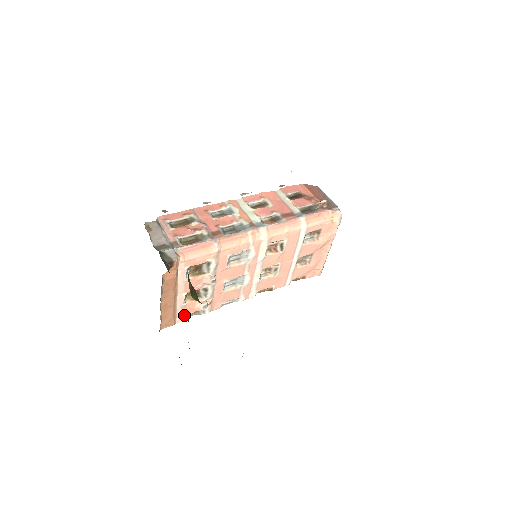
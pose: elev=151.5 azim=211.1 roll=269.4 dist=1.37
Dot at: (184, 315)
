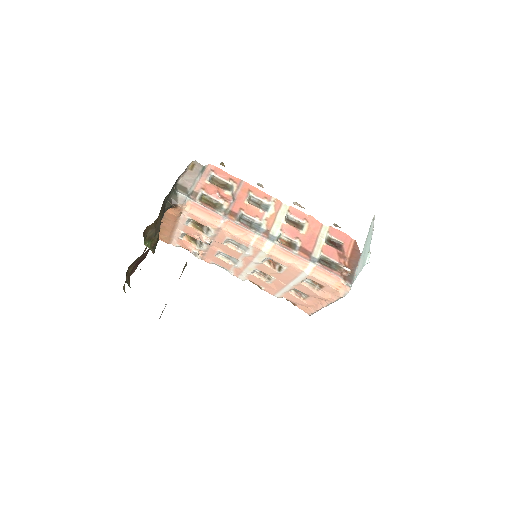
Dot at: (179, 244)
